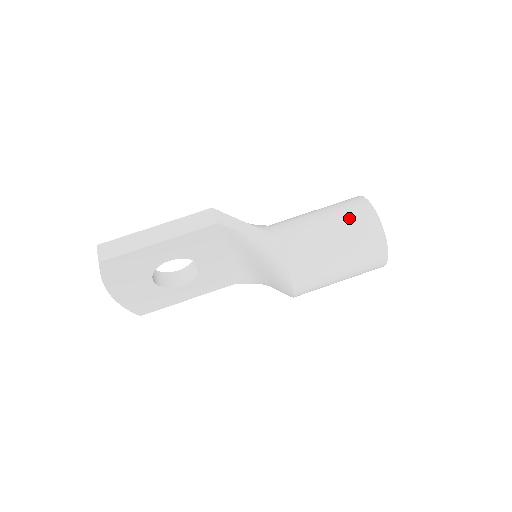
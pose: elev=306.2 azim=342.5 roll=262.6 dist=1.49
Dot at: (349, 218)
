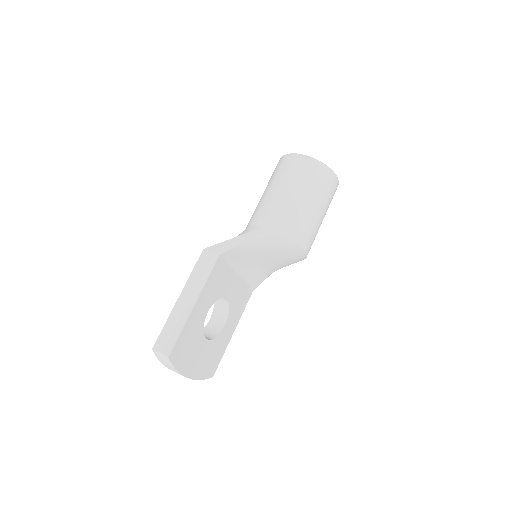
Dot at: (295, 174)
